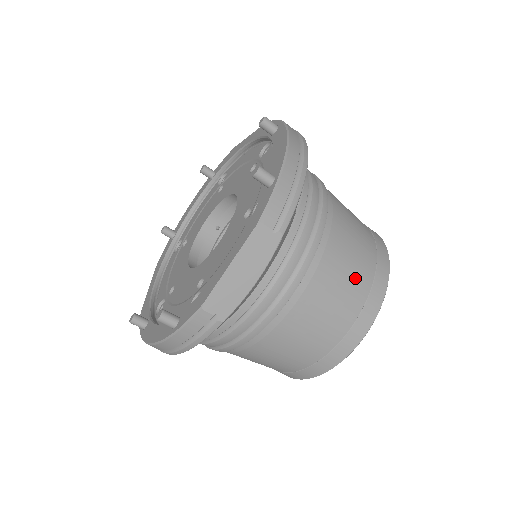
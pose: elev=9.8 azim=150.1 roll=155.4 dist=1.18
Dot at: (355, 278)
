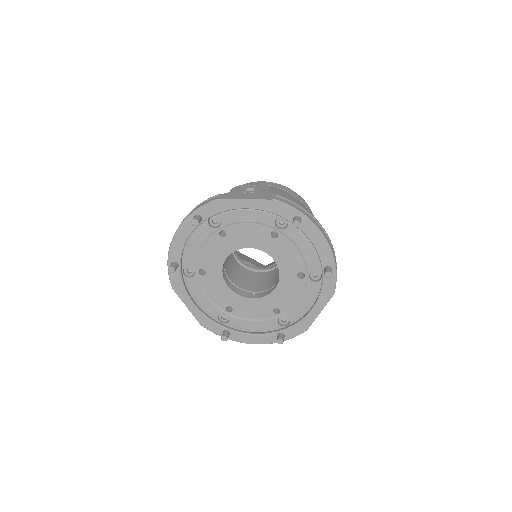
Dot at: occluded
